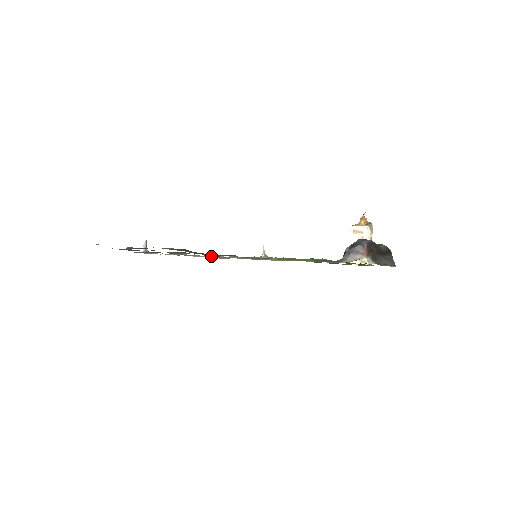
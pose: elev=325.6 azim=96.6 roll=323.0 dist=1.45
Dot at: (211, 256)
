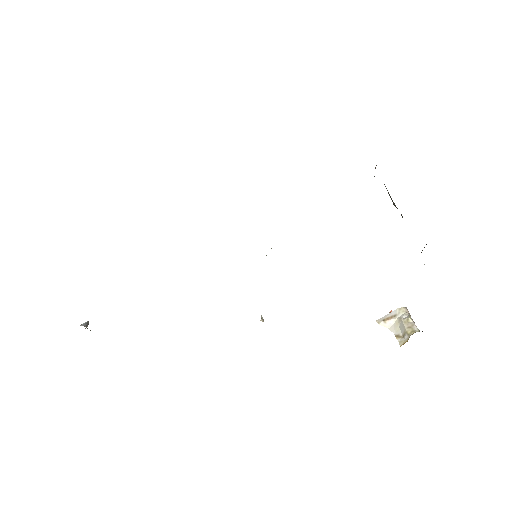
Dot at: occluded
